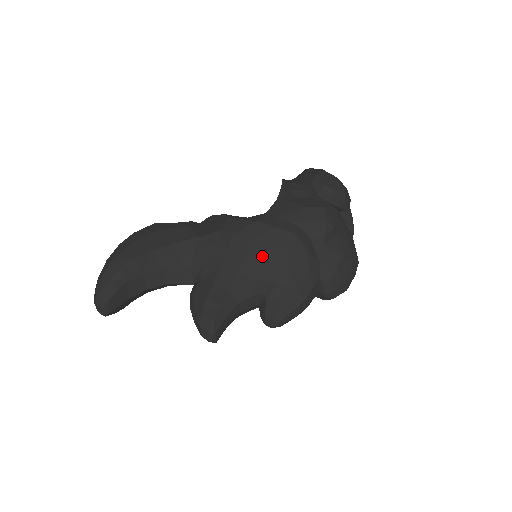
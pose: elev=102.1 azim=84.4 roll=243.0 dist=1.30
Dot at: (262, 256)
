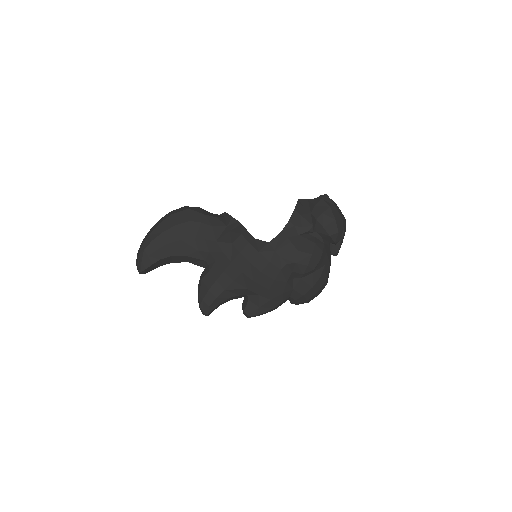
Dot at: (254, 277)
